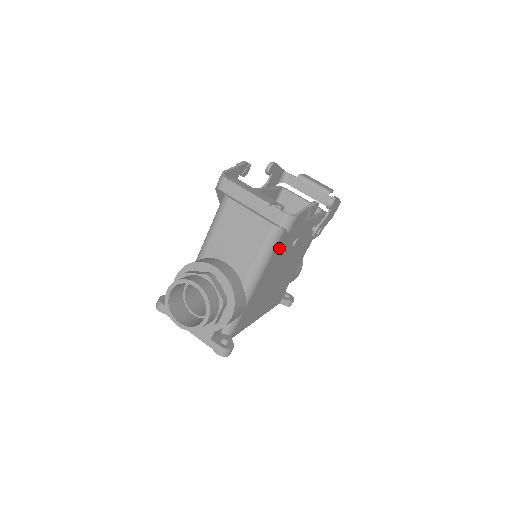
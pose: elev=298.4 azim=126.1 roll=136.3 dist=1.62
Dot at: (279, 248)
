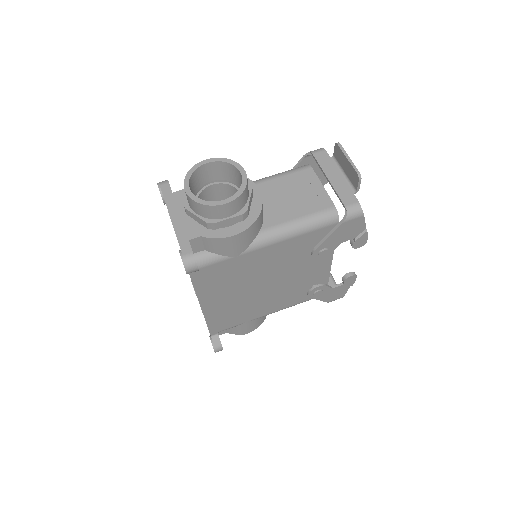
Dot at: (312, 238)
